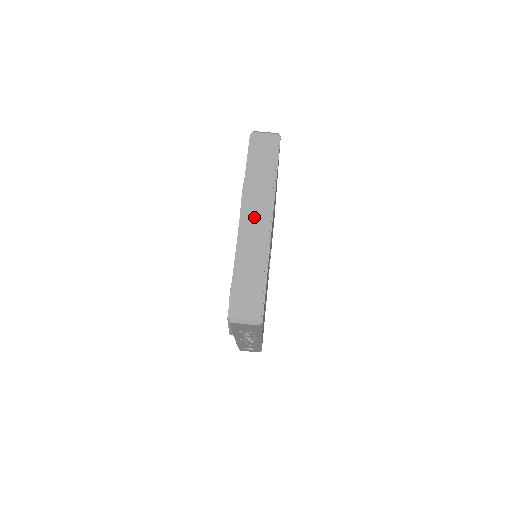
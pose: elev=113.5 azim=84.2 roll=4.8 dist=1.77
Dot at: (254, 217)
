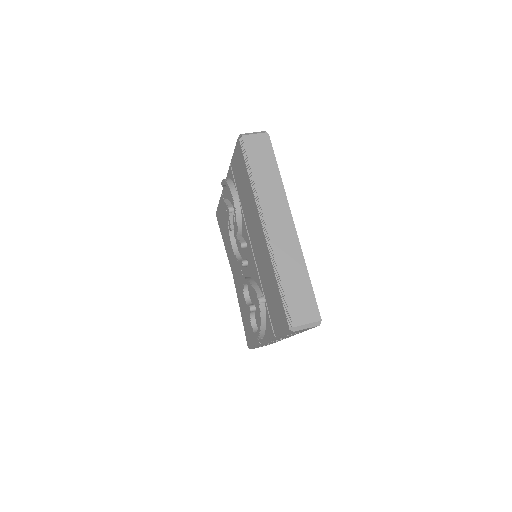
Dot at: (277, 222)
